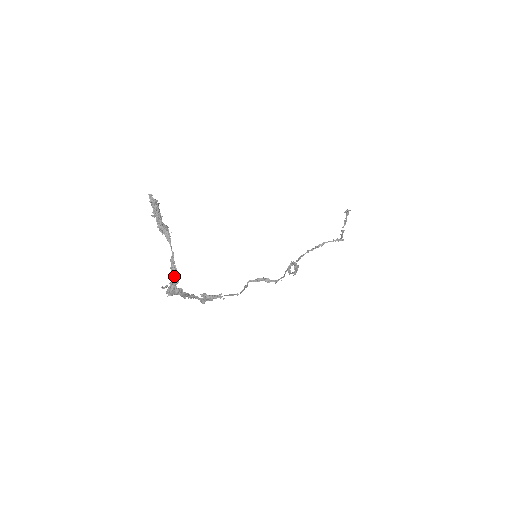
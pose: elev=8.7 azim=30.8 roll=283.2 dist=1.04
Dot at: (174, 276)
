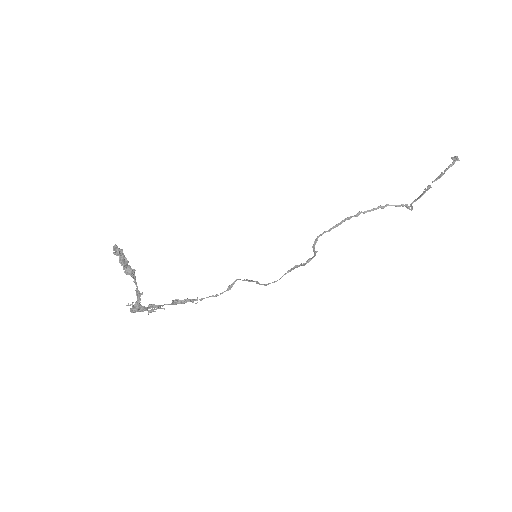
Dot at: (138, 300)
